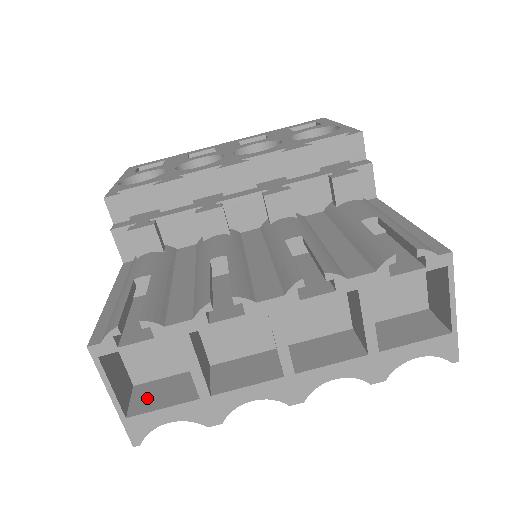
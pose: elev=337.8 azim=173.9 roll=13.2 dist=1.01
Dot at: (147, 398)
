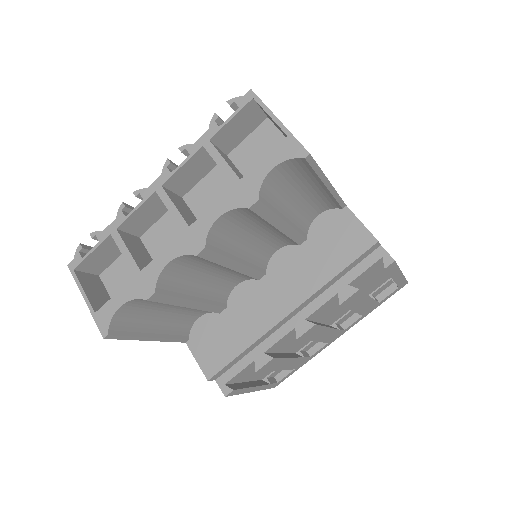
Dot at: occluded
